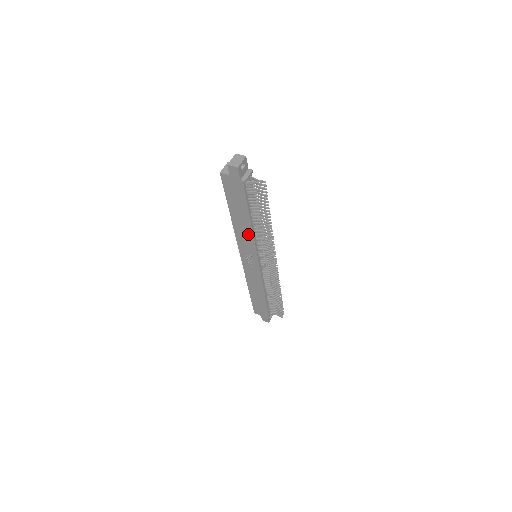
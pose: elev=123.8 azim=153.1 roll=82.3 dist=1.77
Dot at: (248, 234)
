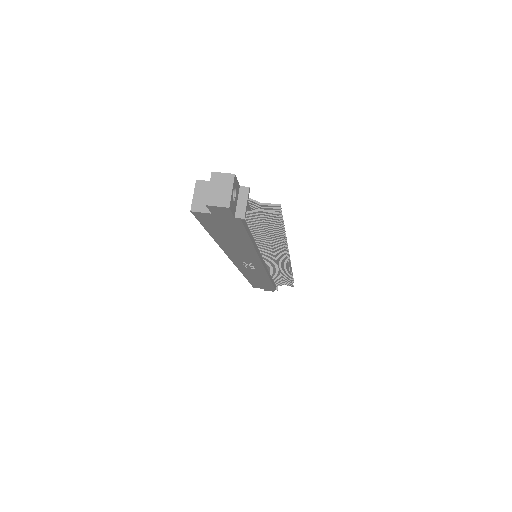
Dot at: (248, 252)
